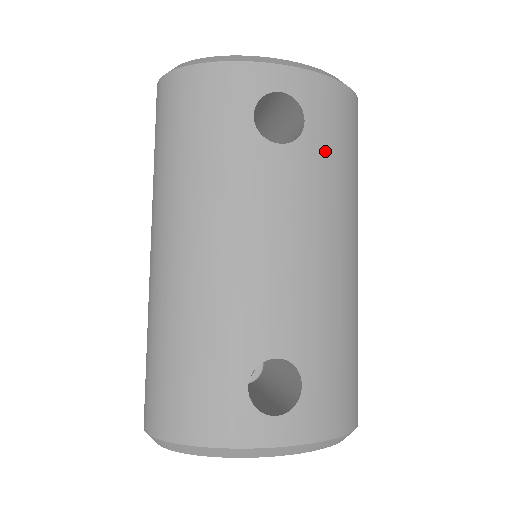
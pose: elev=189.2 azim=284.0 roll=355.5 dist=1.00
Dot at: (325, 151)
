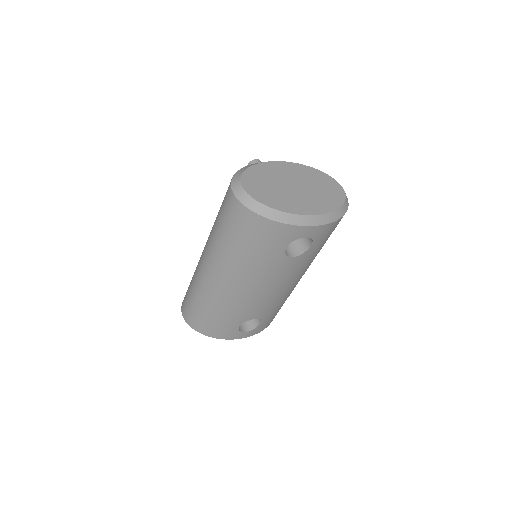
Dot at: (314, 251)
